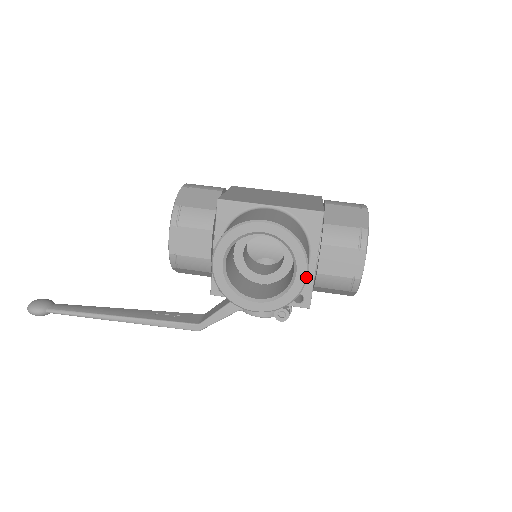
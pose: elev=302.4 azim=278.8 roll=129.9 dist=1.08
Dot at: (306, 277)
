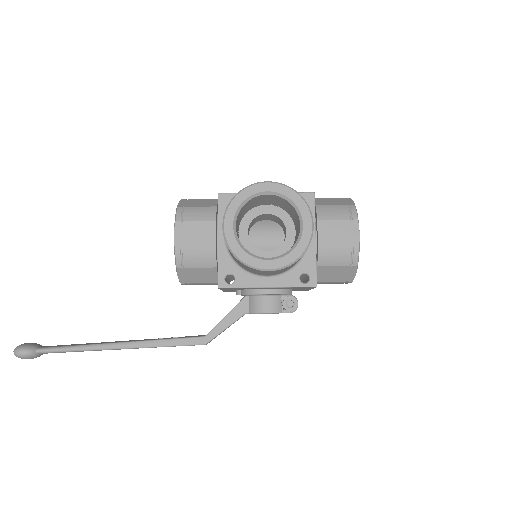
Dot at: (312, 228)
